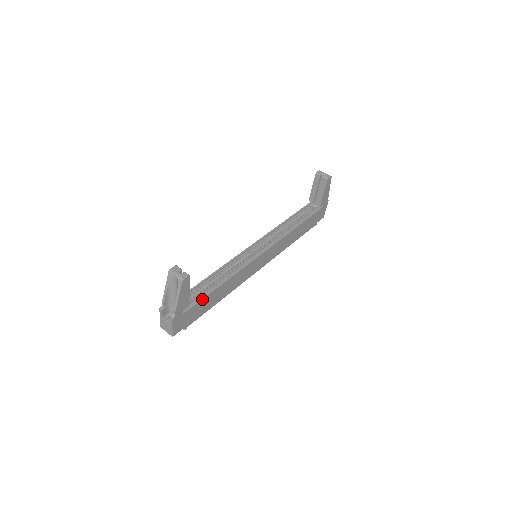
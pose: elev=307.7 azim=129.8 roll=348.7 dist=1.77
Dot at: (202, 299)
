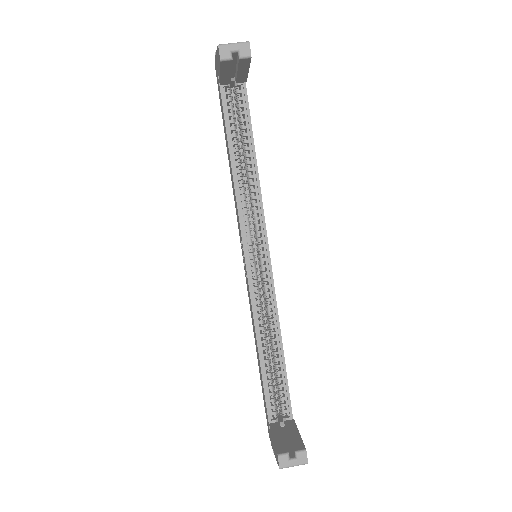
Dot at: (288, 391)
